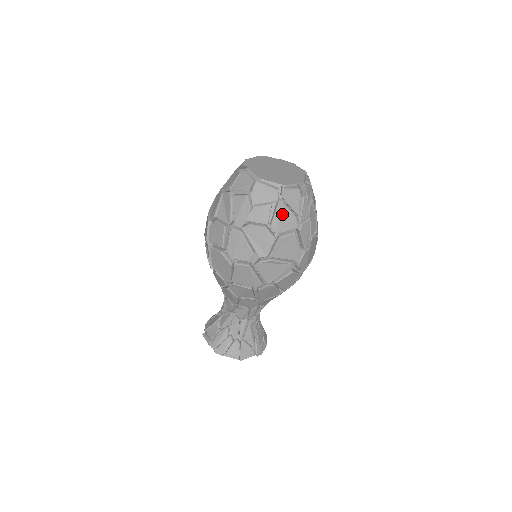
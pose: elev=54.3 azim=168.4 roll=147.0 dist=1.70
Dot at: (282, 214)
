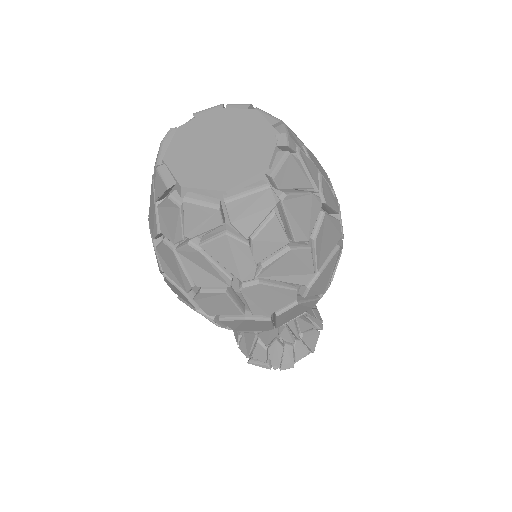
Dot at: (296, 210)
